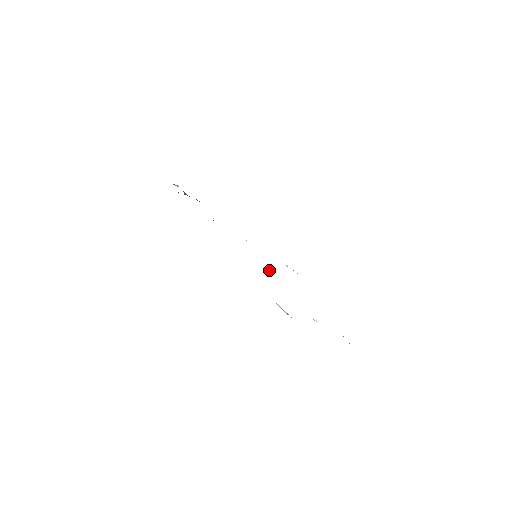
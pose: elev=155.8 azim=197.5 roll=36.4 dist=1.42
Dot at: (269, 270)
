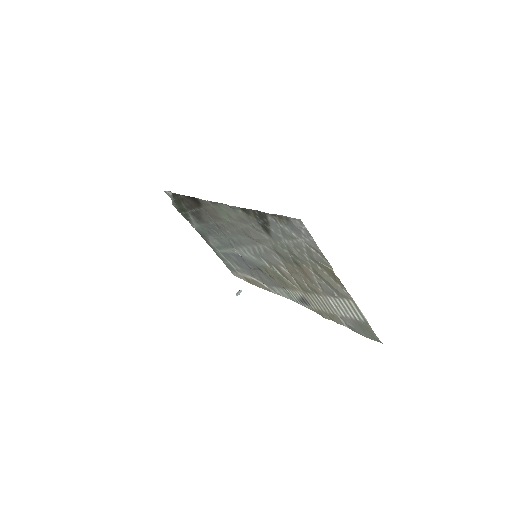
Dot at: occluded
